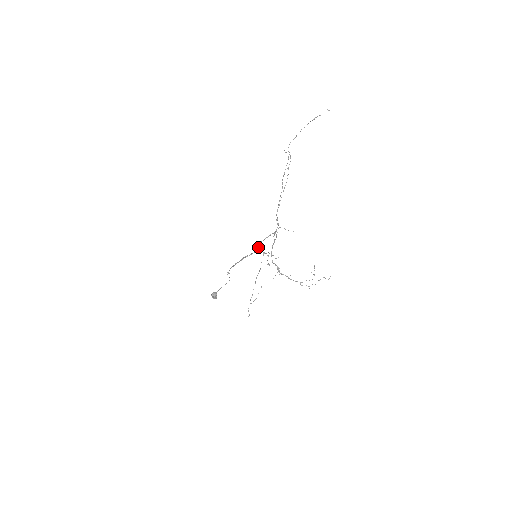
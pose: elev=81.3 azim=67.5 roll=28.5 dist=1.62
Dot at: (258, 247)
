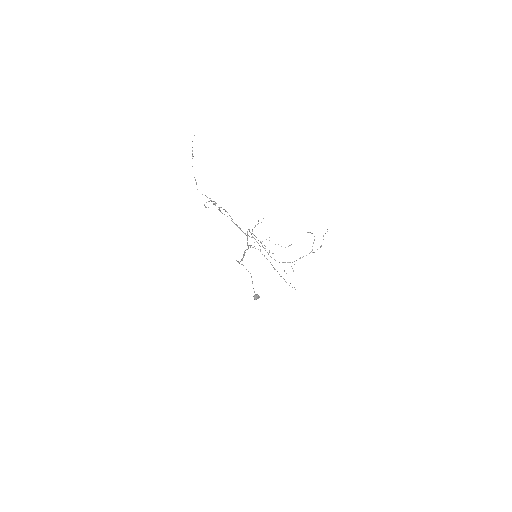
Dot at: (248, 247)
